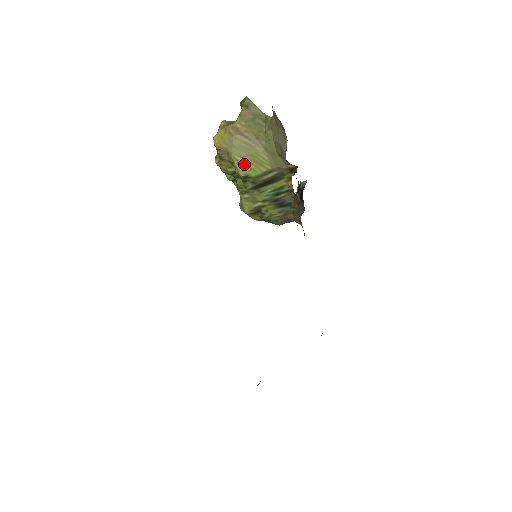
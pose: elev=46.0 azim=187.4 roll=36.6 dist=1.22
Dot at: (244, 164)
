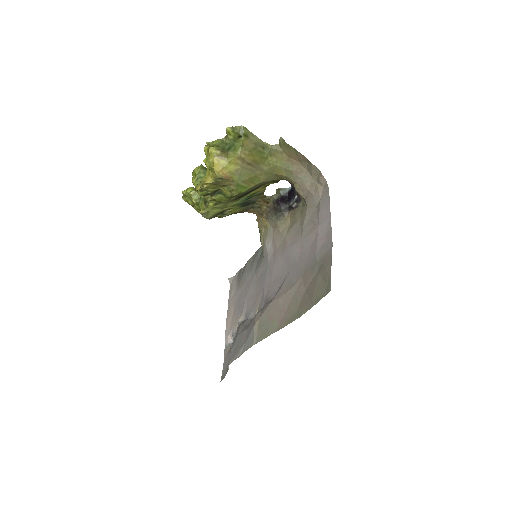
Dot at: (242, 186)
